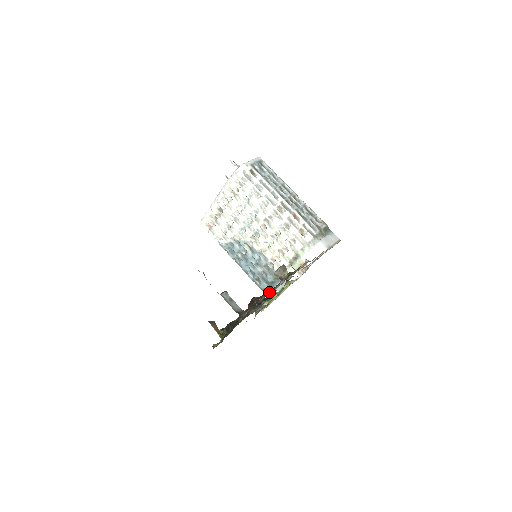
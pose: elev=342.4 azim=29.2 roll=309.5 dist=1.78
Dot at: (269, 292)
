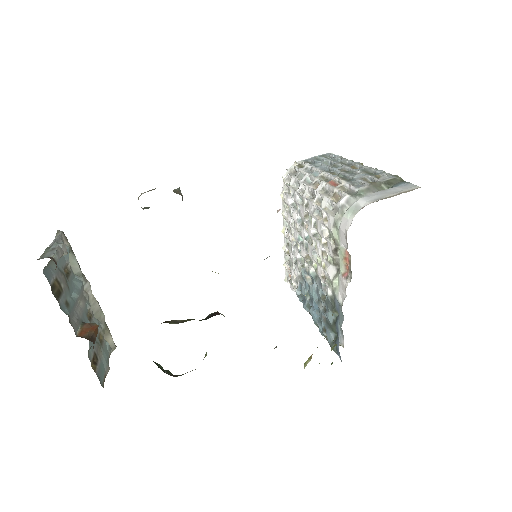
Dot at: occluded
